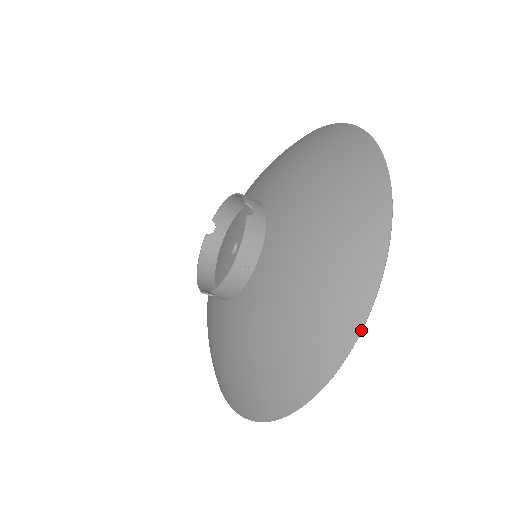
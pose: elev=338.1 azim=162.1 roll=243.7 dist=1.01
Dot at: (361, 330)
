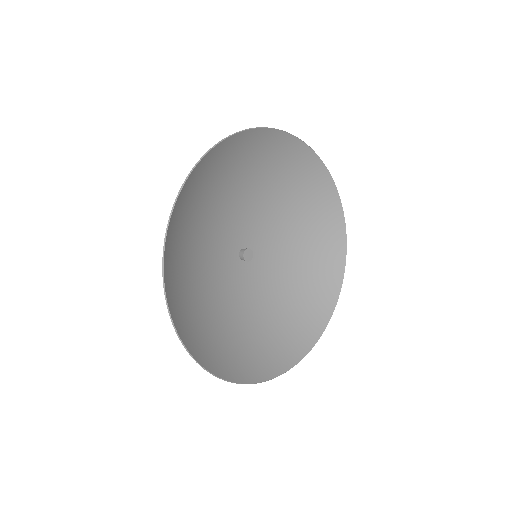
Dot at: (172, 322)
